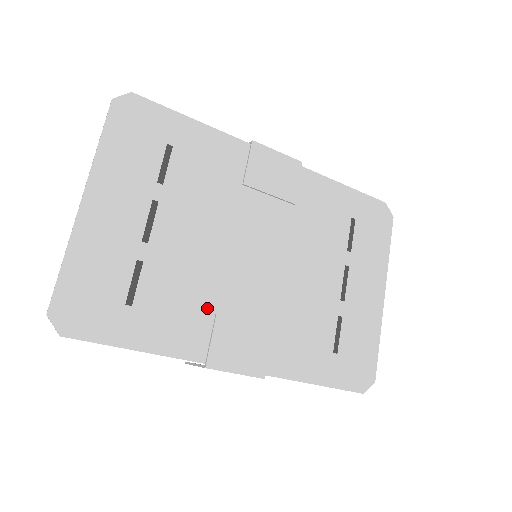
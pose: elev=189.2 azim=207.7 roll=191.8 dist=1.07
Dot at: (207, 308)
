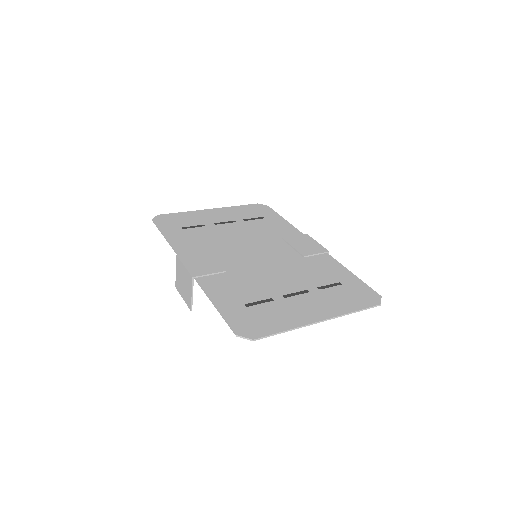
Dot at: (207, 248)
